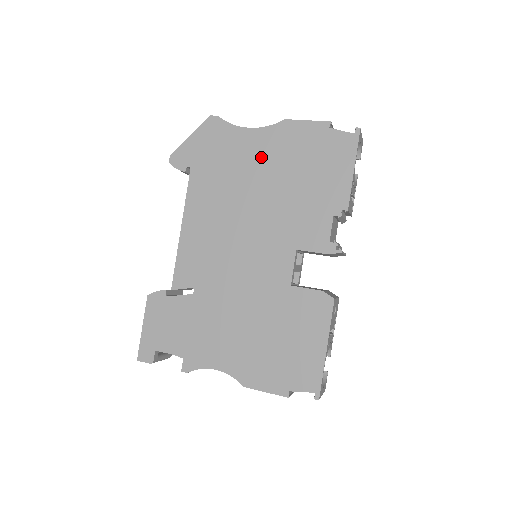
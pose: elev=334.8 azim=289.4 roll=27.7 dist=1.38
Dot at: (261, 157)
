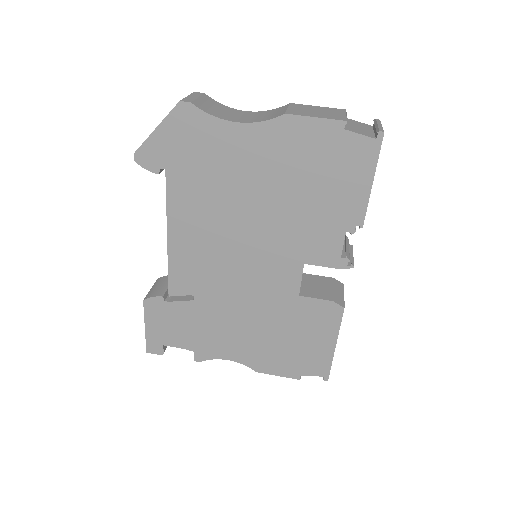
Dot at: (256, 162)
